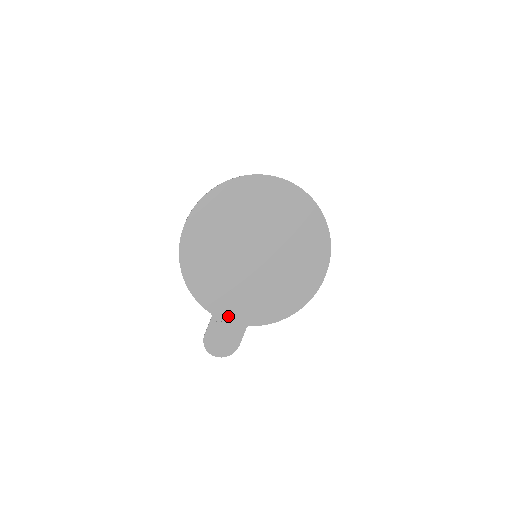
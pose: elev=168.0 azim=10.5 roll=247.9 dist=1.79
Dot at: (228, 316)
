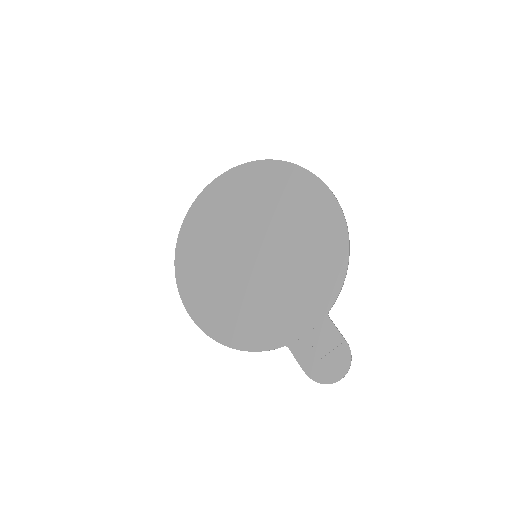
Dot at: (300, 329)
